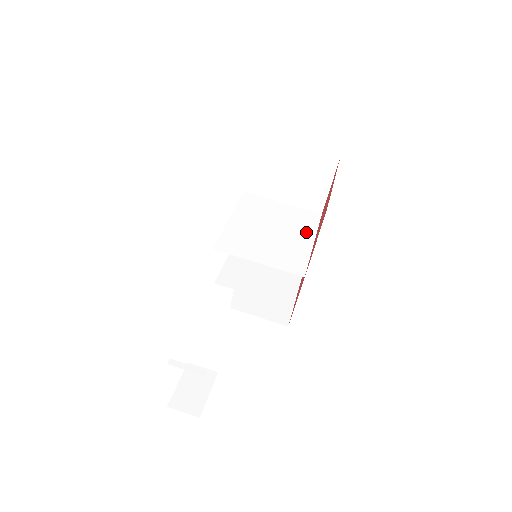
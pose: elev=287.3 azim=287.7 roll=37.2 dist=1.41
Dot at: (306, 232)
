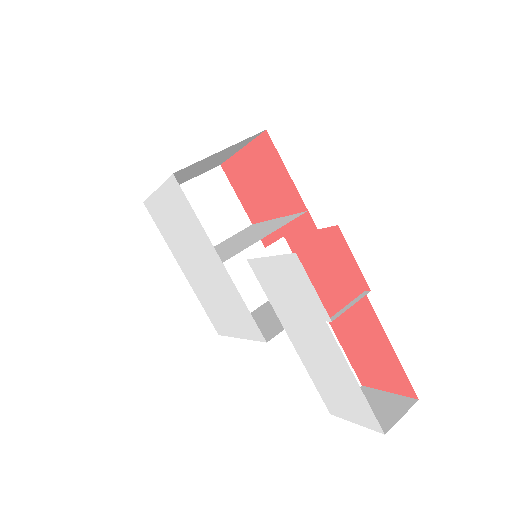
Dot at: (262, 225)
